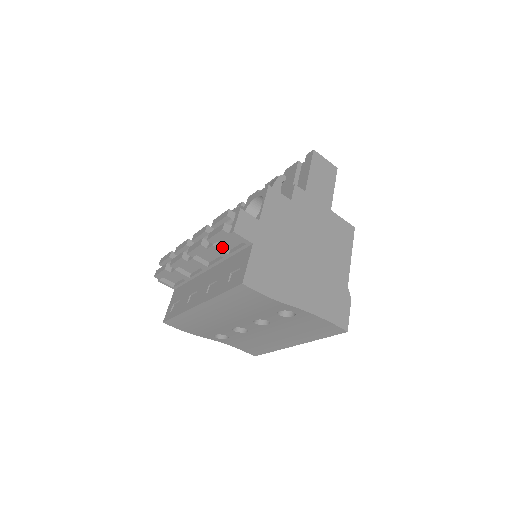
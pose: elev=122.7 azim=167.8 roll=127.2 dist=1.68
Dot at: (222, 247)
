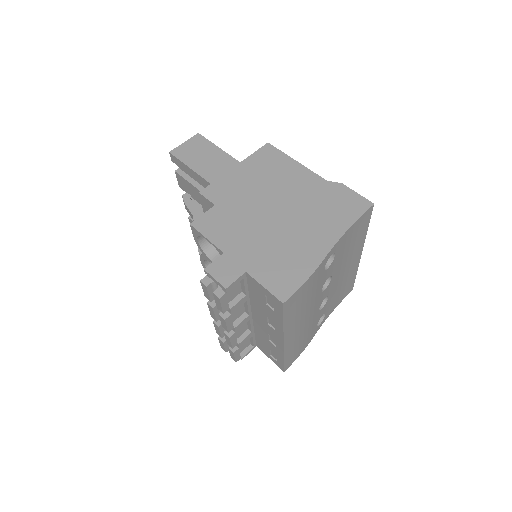
Dot at: (236, 299)
